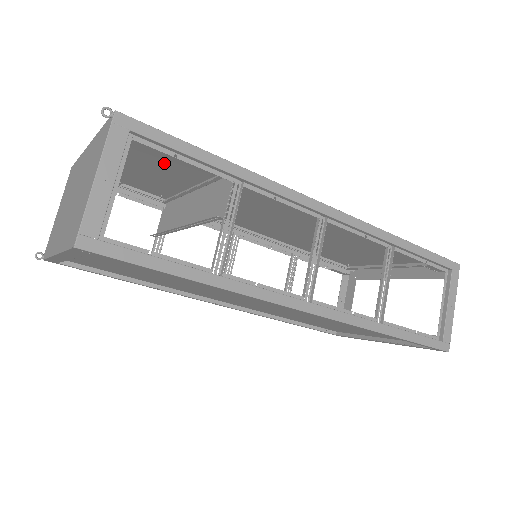
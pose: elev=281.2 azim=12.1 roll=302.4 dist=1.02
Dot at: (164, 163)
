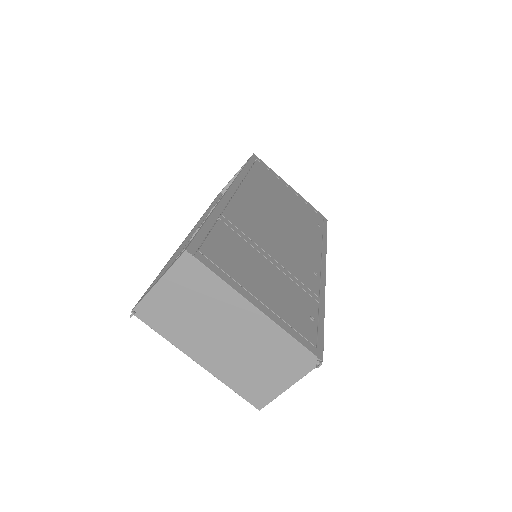
Dot at: (284, 294)
